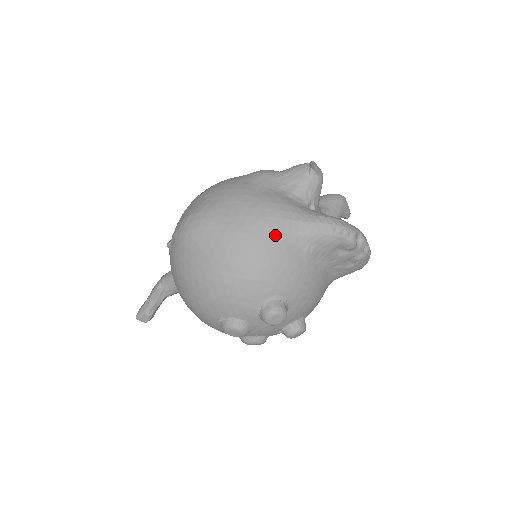
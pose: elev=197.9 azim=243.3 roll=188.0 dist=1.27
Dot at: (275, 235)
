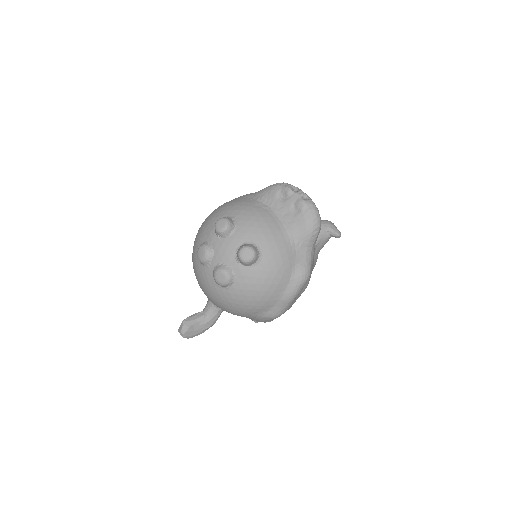
Dot at: (241, 197)
